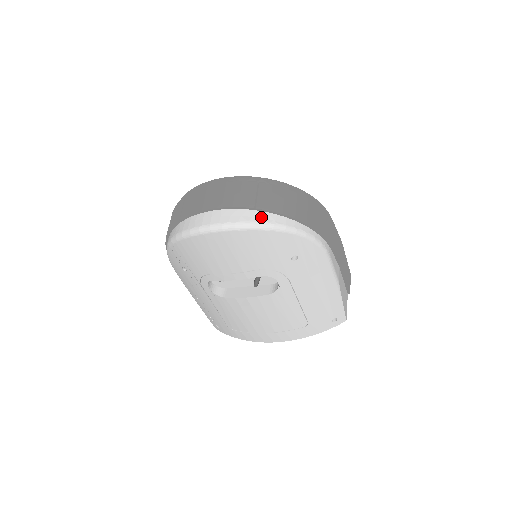
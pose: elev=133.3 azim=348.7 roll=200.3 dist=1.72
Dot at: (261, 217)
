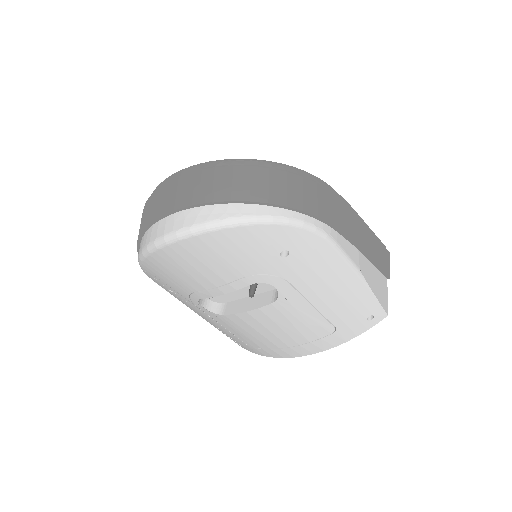
Dot at: (222, 212)
